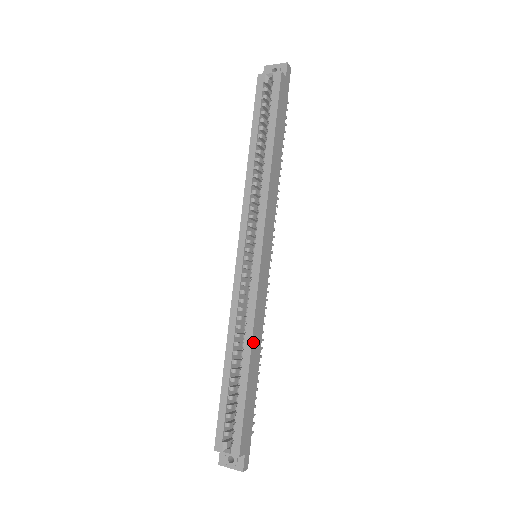
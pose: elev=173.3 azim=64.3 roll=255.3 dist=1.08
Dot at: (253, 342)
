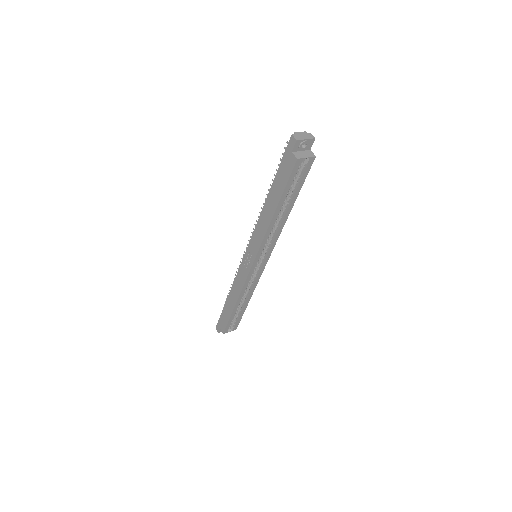
Dot at: (251, 293)
